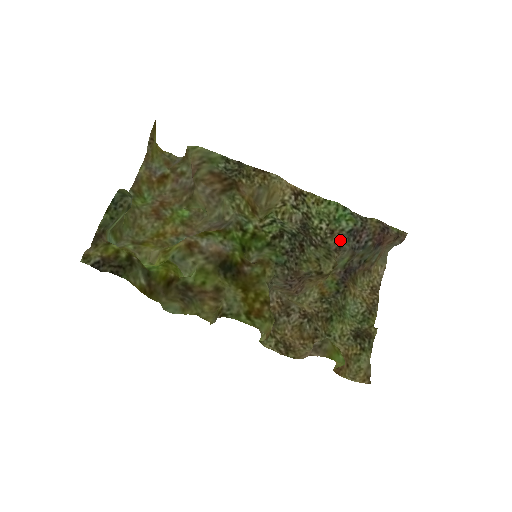
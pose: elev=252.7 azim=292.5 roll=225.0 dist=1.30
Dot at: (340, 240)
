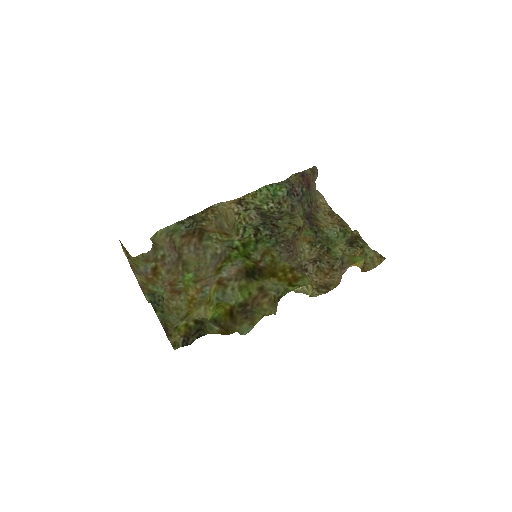
Dot at: (288, 203)
